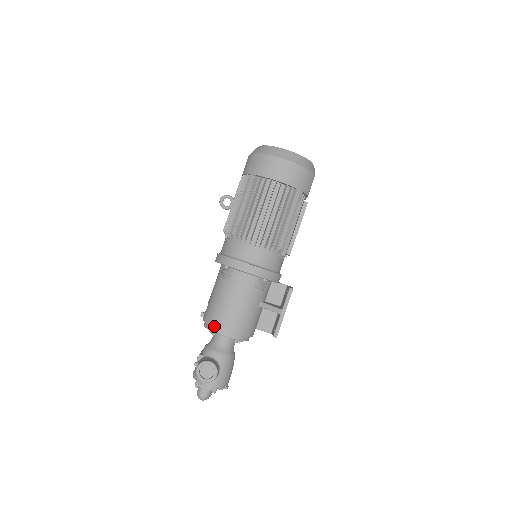
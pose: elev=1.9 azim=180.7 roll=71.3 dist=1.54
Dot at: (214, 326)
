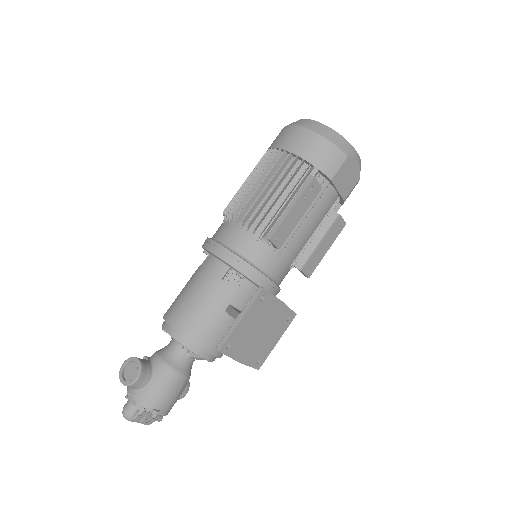
Dot at: (164, 318)
